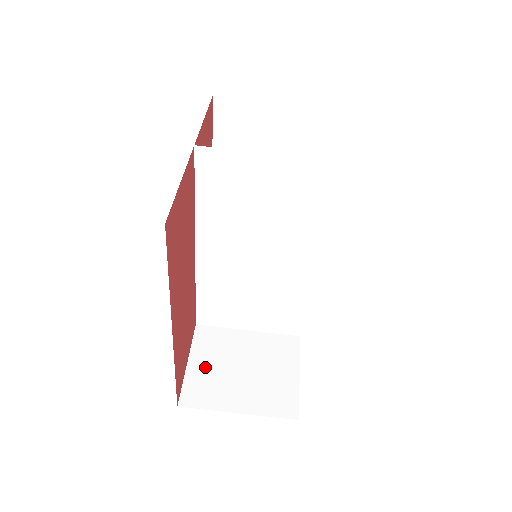
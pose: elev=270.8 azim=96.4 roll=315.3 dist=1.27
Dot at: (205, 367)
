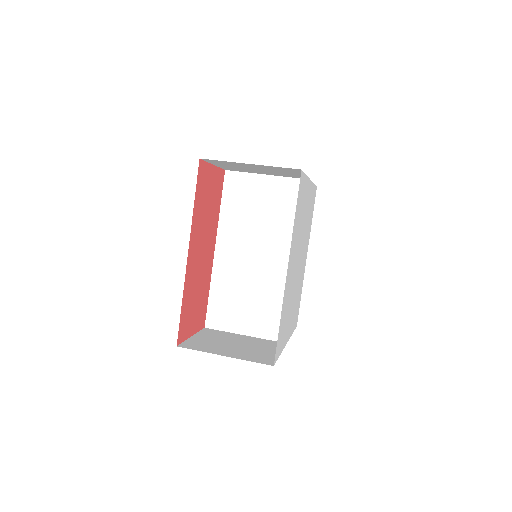
Dot at: (205, 339)
